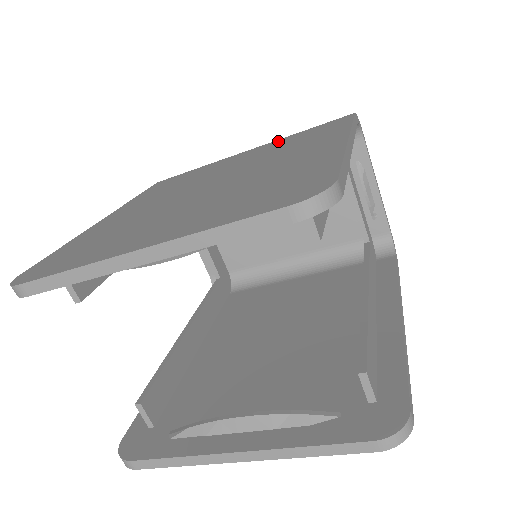
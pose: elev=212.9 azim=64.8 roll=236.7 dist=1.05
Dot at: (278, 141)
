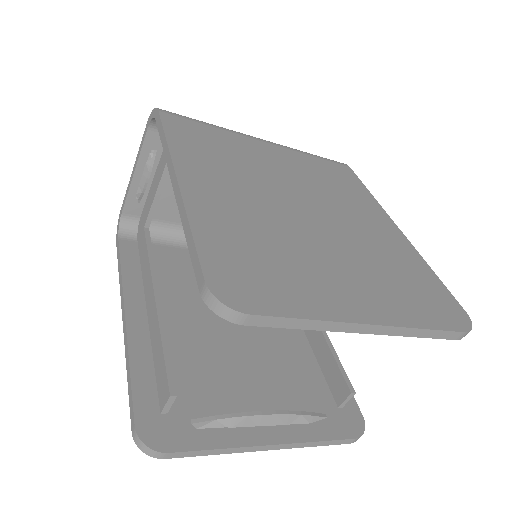
Dot at: (299, 156)
